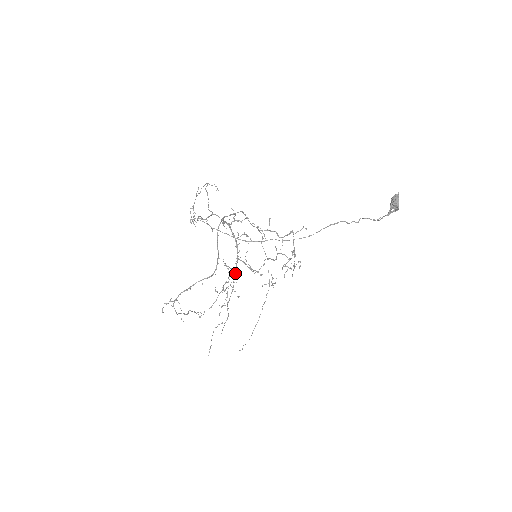
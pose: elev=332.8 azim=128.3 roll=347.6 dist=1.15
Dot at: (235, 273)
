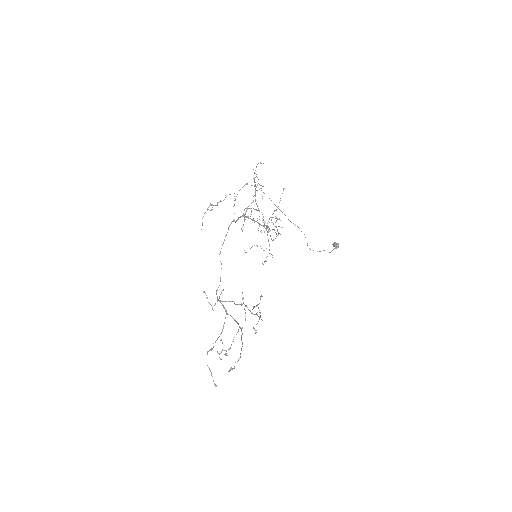
Dot at: (268, 226)
